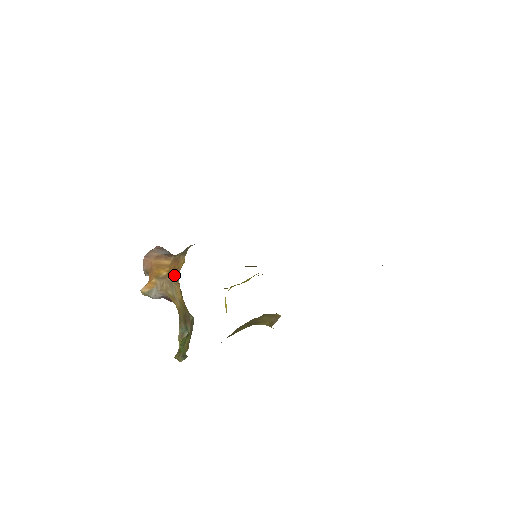
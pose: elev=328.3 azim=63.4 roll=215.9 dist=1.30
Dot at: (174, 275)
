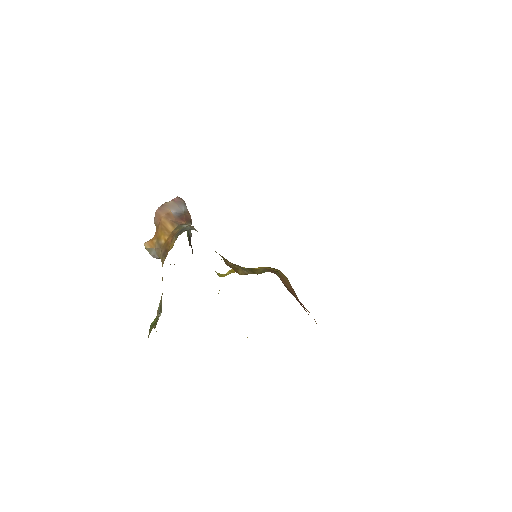
Dot at: (165, 252)
